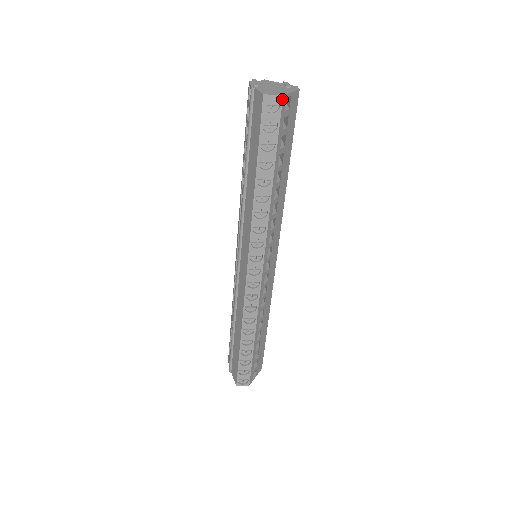
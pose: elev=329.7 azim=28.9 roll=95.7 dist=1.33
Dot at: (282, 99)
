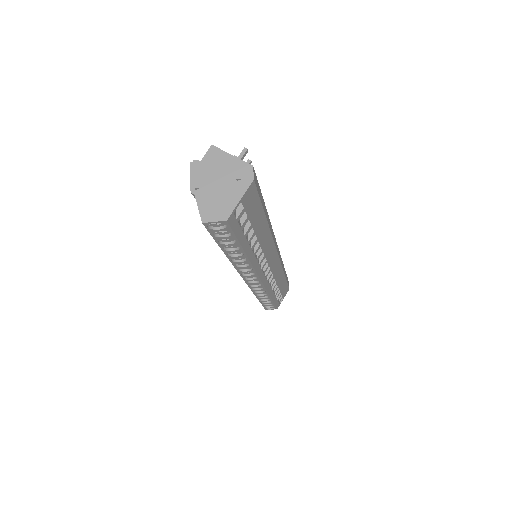
Dot at: (227, 222)
